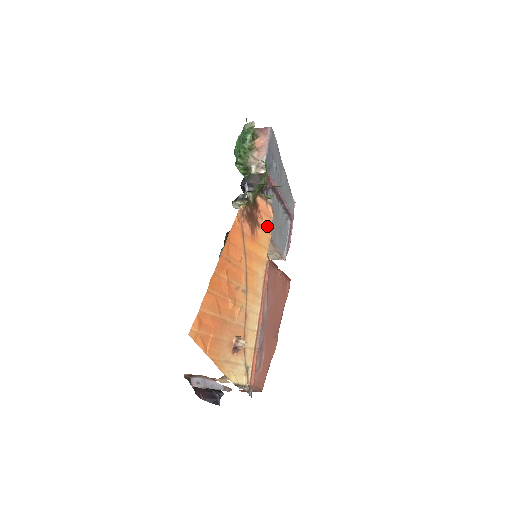
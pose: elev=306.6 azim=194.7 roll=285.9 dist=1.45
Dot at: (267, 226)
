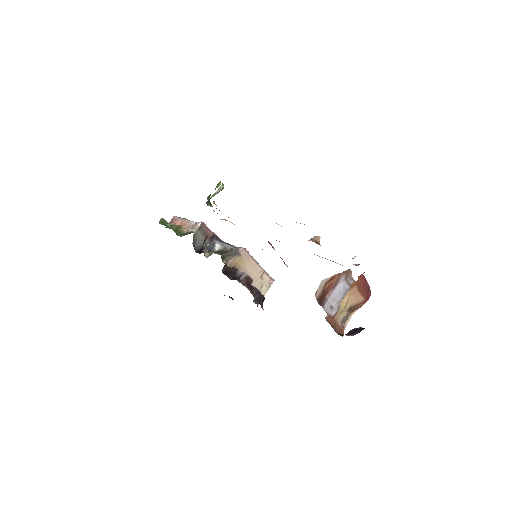
Dot at: occluded
